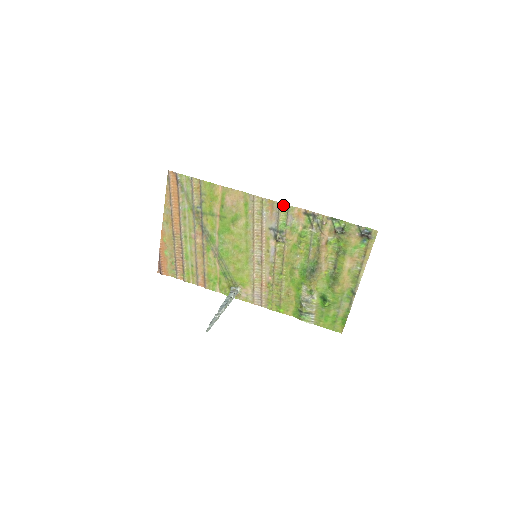
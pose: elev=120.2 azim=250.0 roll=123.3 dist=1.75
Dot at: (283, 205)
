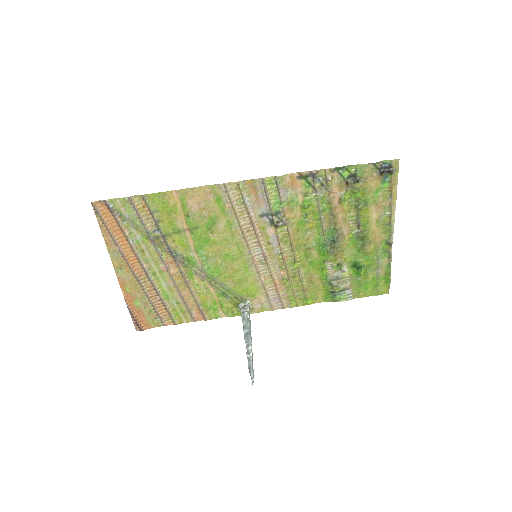
Dot at: (268, 179)
